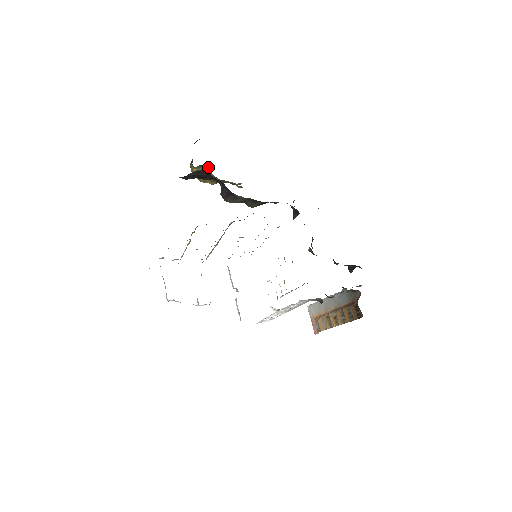
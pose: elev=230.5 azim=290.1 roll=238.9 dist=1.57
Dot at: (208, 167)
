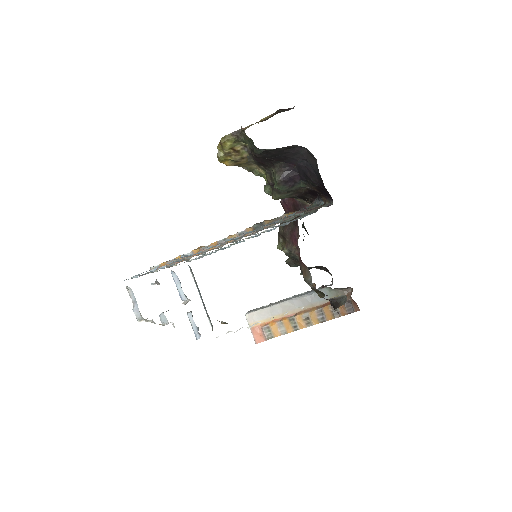
Dot at: (246, 144)
